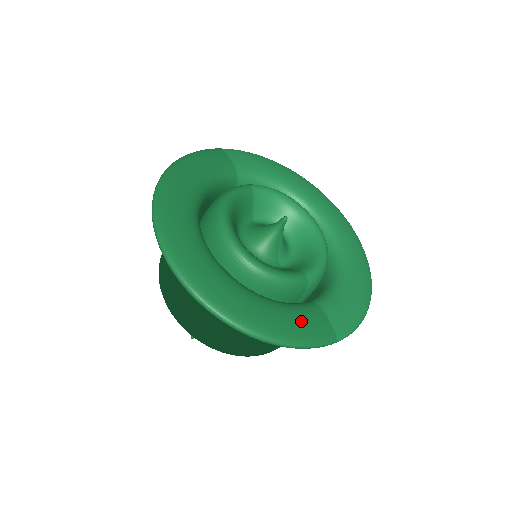
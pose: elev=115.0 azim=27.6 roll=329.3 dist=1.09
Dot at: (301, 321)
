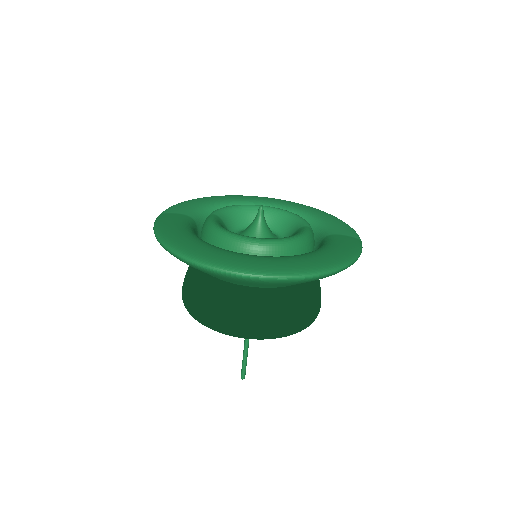
Dot at: (341, 245)
